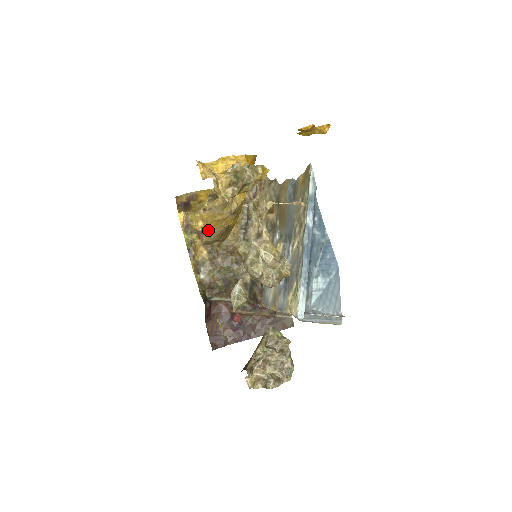
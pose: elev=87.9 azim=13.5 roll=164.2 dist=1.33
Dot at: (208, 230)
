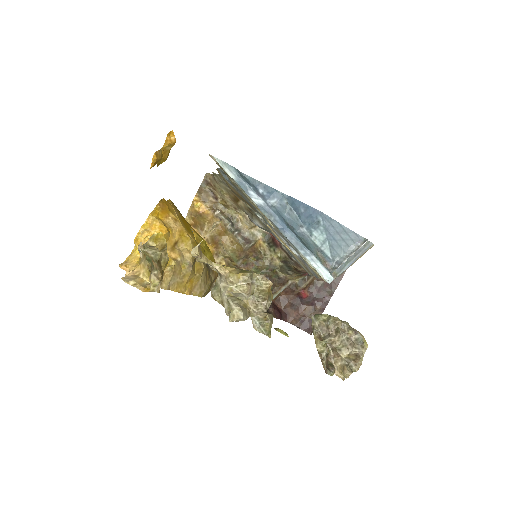
Dot at: (191, 292)
